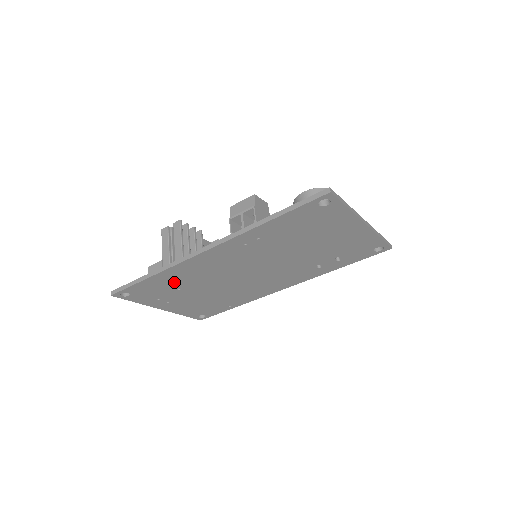
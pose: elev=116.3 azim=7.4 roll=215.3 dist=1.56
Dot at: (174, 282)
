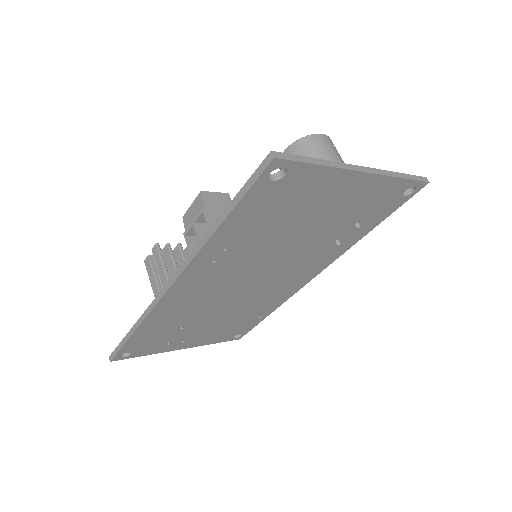
Dot at: (168, 325)
